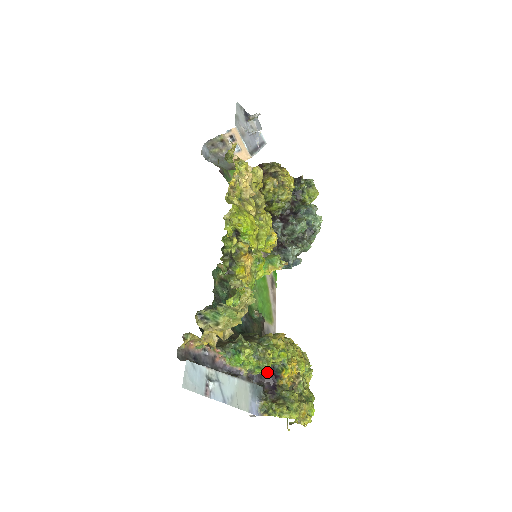
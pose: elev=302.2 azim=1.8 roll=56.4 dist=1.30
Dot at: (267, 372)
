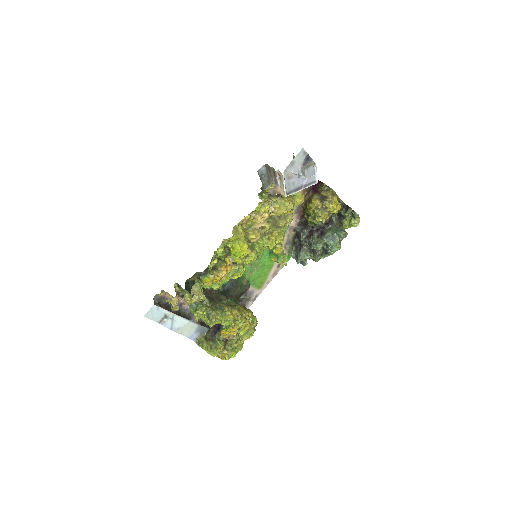
Dot at: occluded
